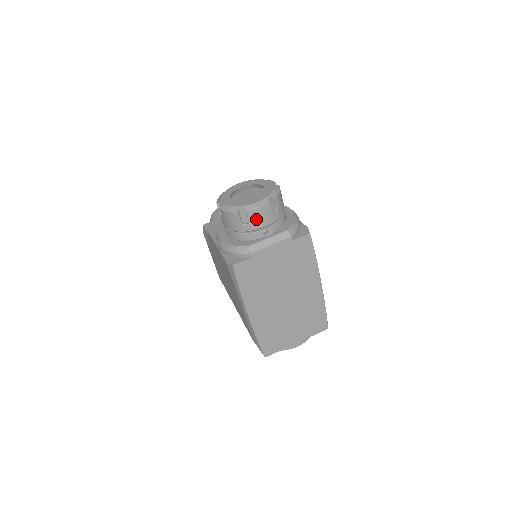
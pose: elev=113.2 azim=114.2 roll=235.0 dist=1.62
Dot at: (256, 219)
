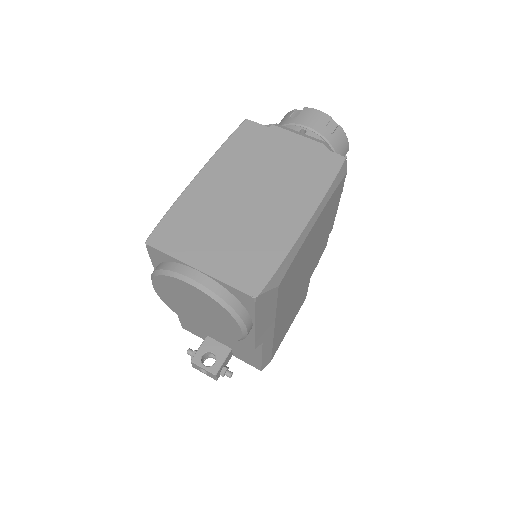
Dot at: (306, 116)
